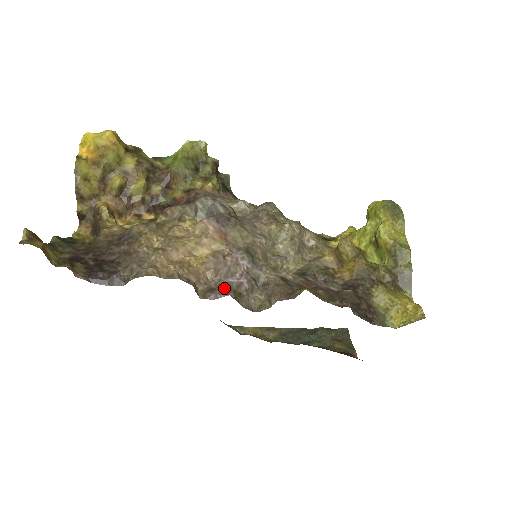
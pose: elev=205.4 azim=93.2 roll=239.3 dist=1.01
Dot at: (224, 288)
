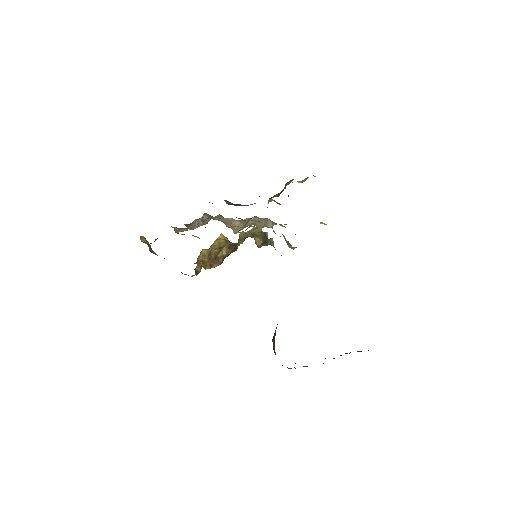
Dot at: occluded
